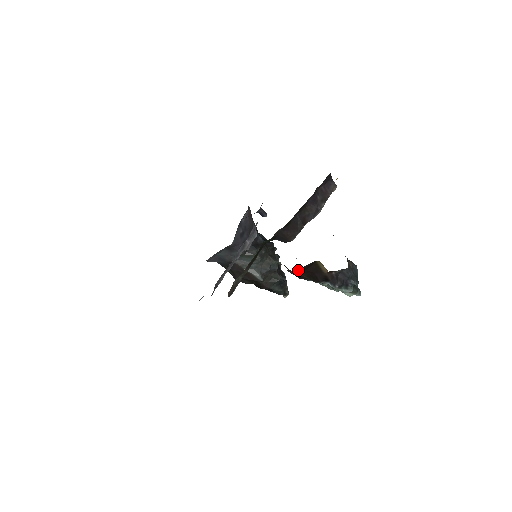
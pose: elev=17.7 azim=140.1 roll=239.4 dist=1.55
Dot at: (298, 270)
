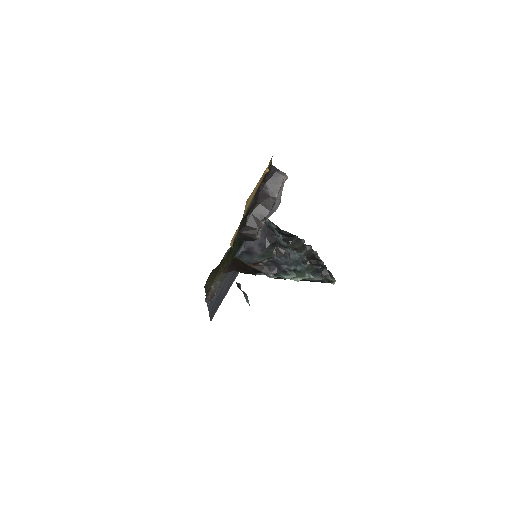
Dot at: (228, 269)
